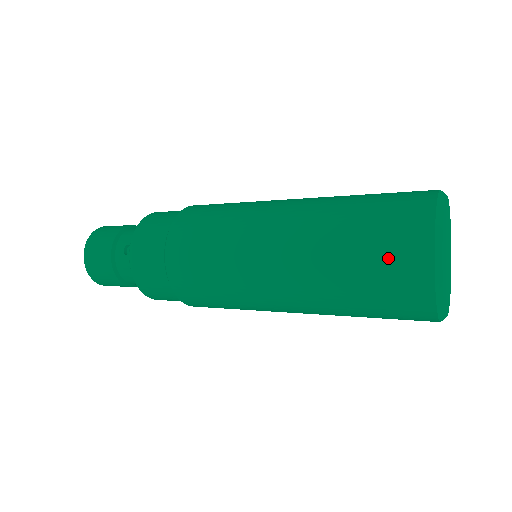
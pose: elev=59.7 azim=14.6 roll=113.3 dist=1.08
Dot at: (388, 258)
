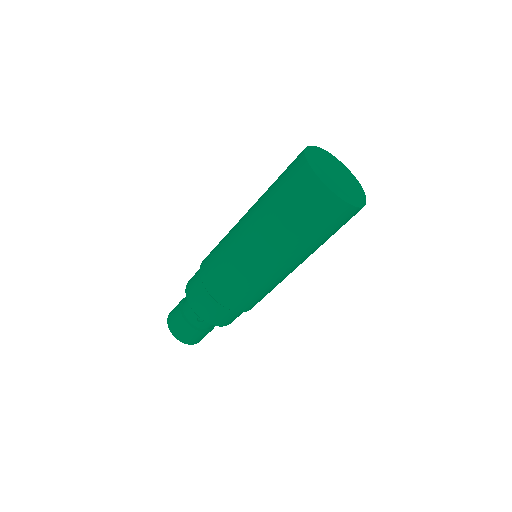
Dot at: (324, 217)
